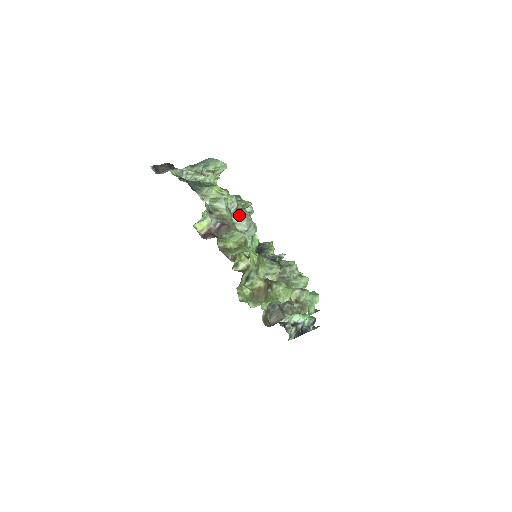
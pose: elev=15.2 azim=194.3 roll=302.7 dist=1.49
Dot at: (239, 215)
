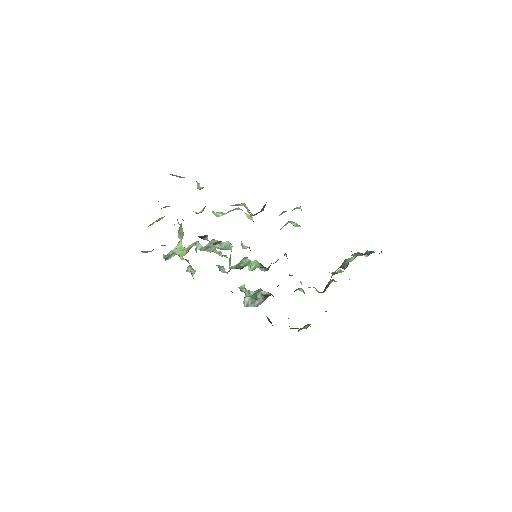
Dot at: (207, 245)
